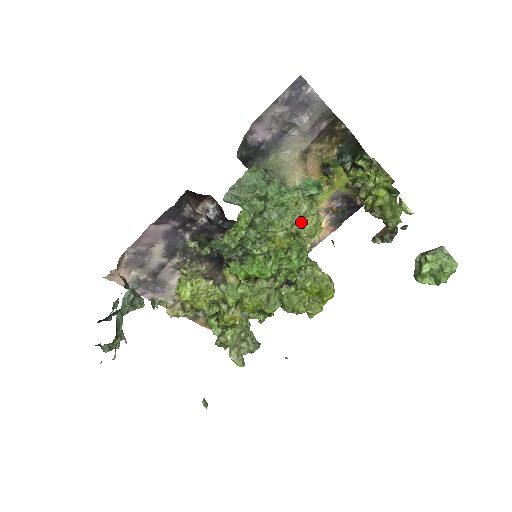
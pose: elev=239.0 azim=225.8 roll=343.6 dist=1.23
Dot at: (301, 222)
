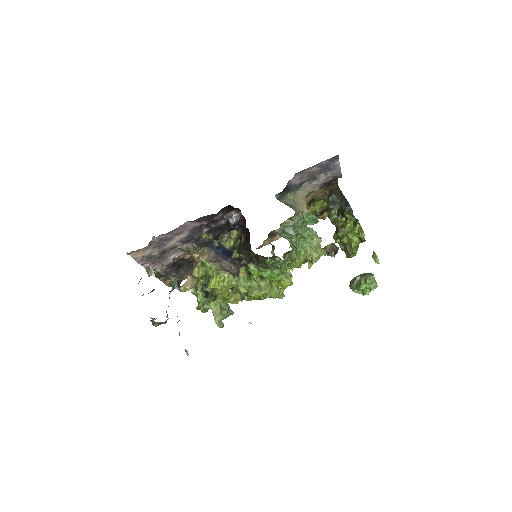
Dot at: (317, 255)
